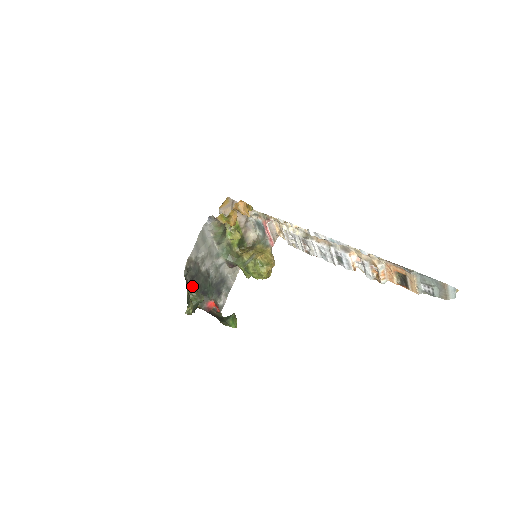
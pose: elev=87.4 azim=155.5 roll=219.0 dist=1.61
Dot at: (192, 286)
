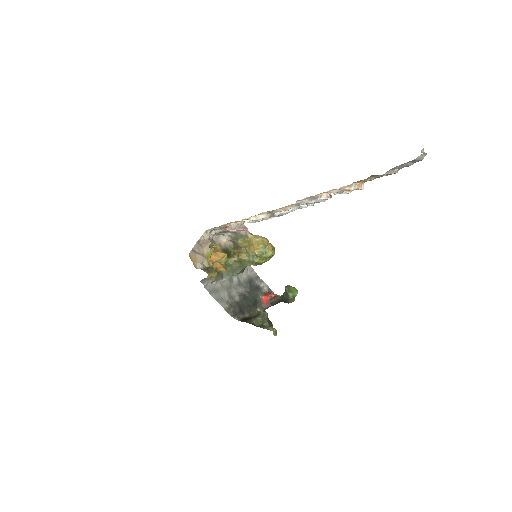
Dot at: (247, 314)
